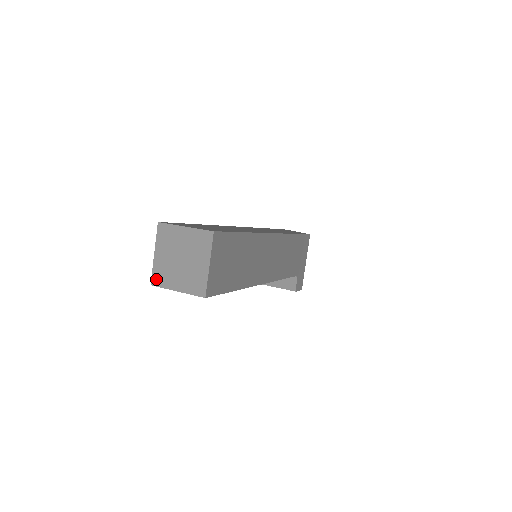
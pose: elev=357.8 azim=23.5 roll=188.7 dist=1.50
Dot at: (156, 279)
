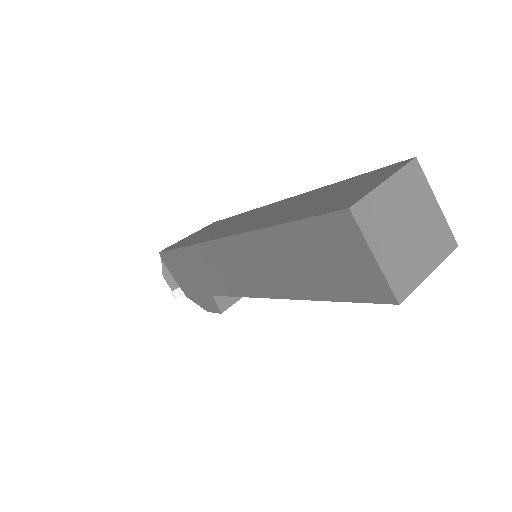
Dot at: (400, 288)
